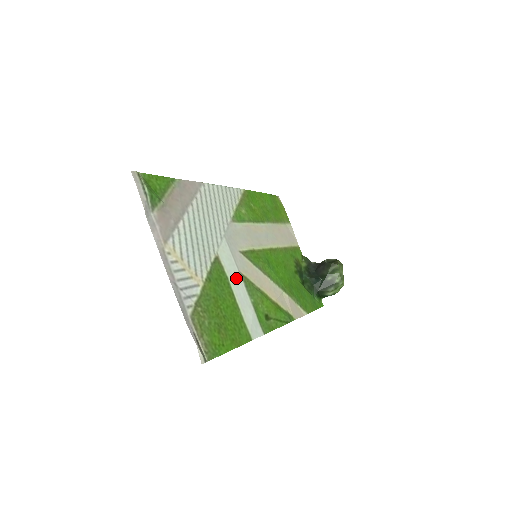
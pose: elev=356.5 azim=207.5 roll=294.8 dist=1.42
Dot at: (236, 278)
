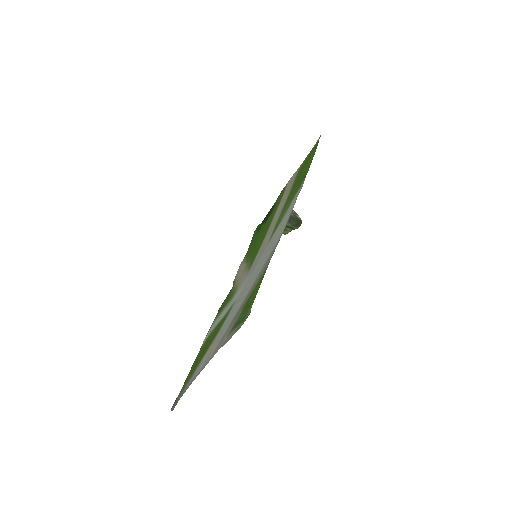
Dot at: (230, 304)
